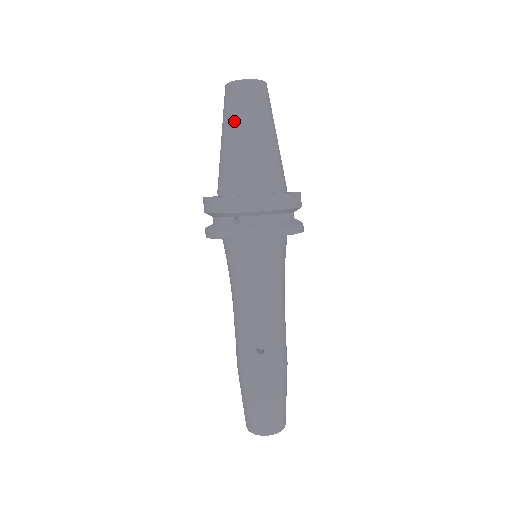
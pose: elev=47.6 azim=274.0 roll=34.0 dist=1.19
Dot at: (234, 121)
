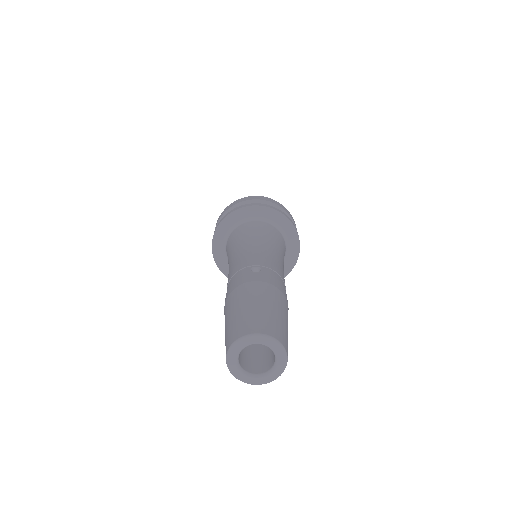
Dot at: occluded
